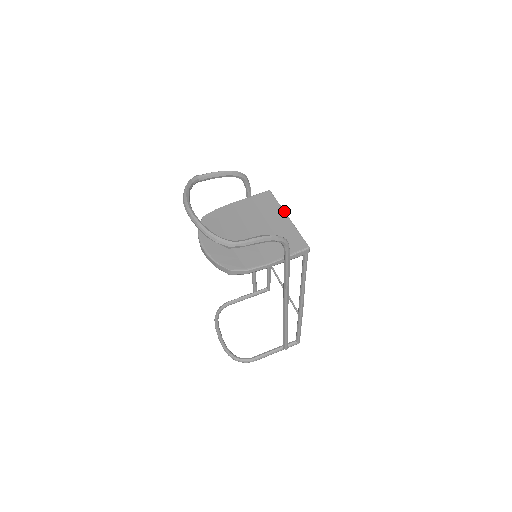
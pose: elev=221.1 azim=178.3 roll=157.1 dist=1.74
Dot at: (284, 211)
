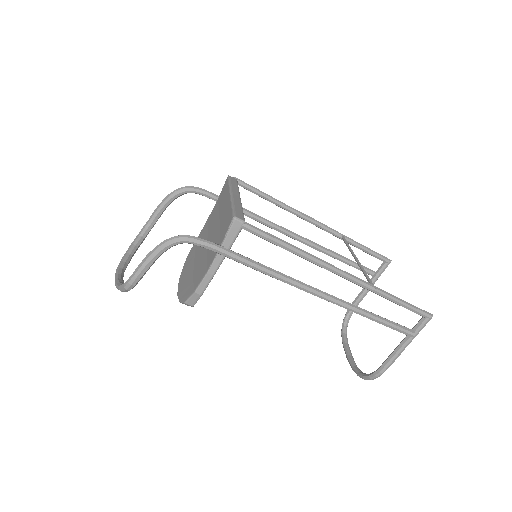
Dot at: (229, 190)
